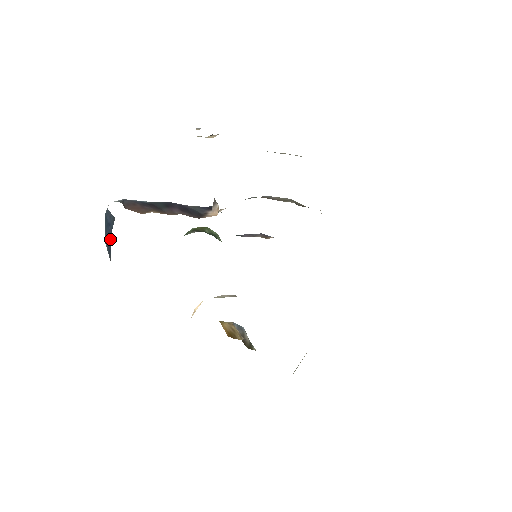
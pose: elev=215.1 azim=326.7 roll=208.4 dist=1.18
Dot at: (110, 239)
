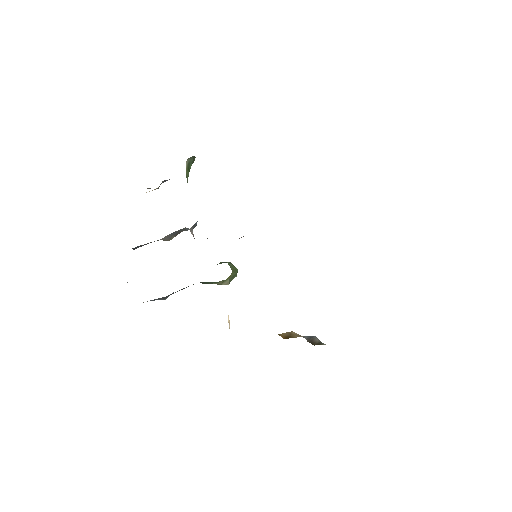
Dot at: occluded
